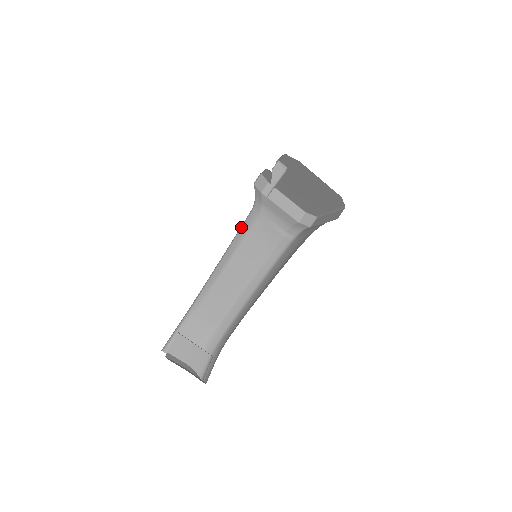
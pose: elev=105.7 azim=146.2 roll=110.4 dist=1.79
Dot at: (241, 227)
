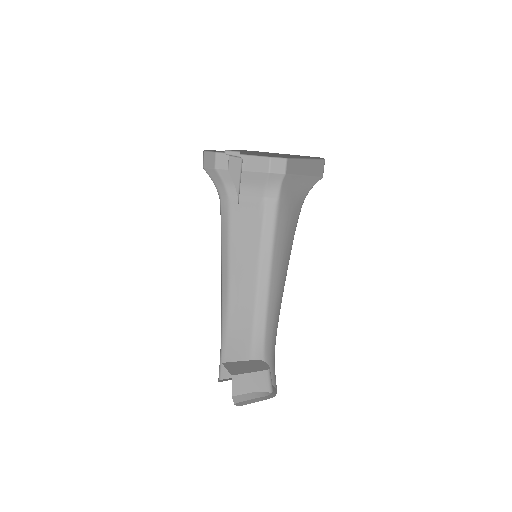
Dot at: (221, 229)
